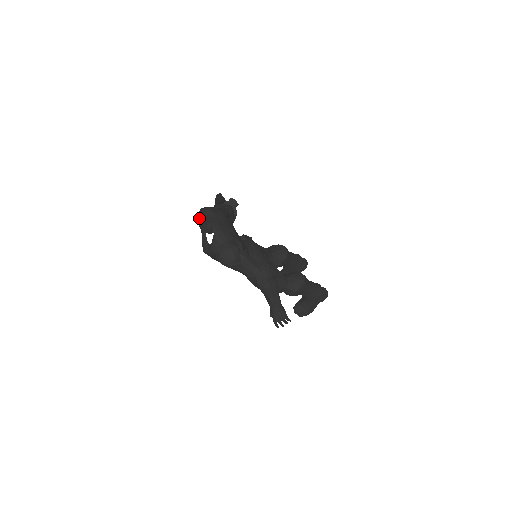
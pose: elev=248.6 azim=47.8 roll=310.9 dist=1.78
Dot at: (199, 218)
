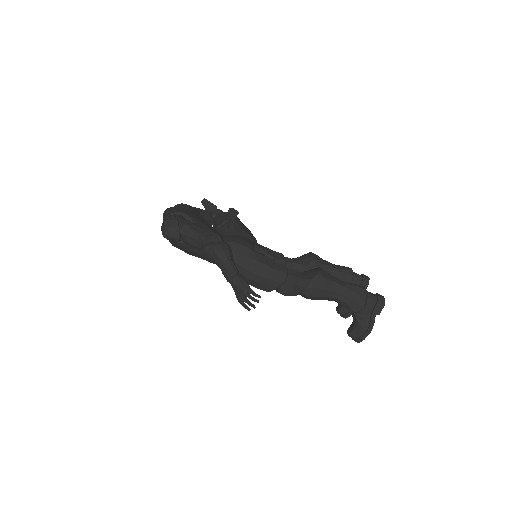
Dot at: occluded
